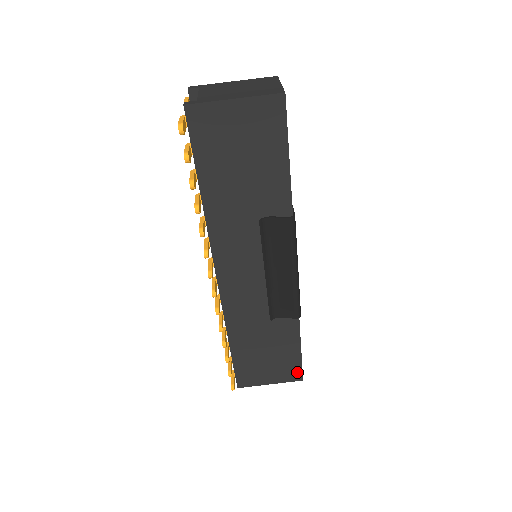
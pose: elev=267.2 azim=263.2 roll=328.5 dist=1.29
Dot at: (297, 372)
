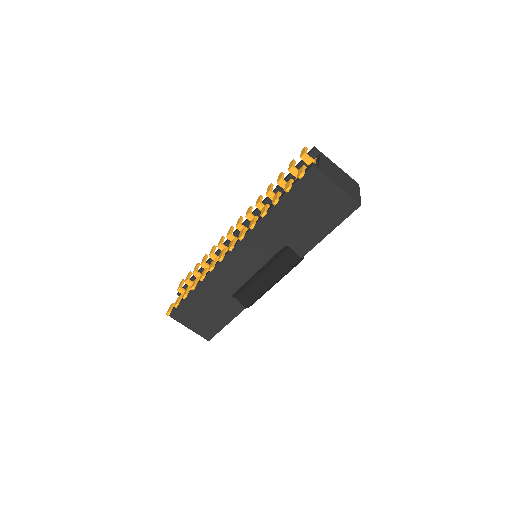
Dot at: (211, 334)
